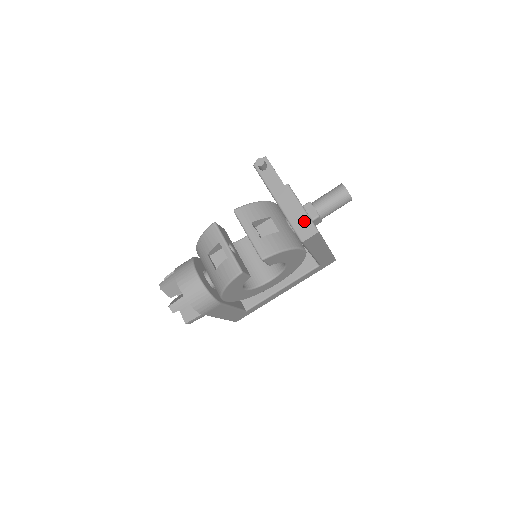
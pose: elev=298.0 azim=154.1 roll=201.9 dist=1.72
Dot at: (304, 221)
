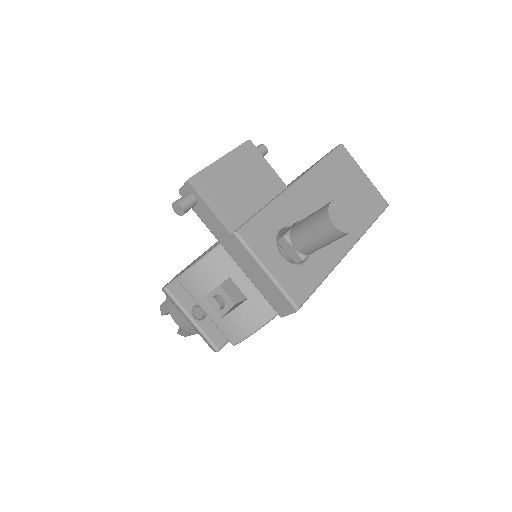
Dot at: (274, 292)
